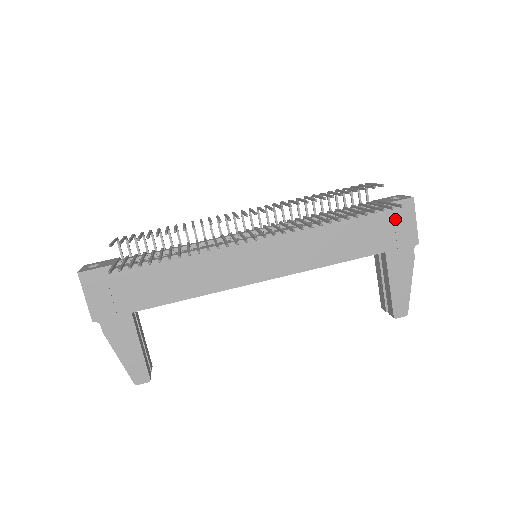
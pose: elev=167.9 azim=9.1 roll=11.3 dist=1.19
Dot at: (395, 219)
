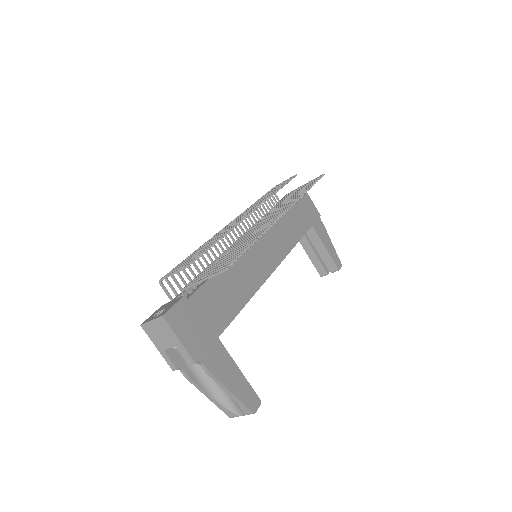
Dot at: (304, 202)
